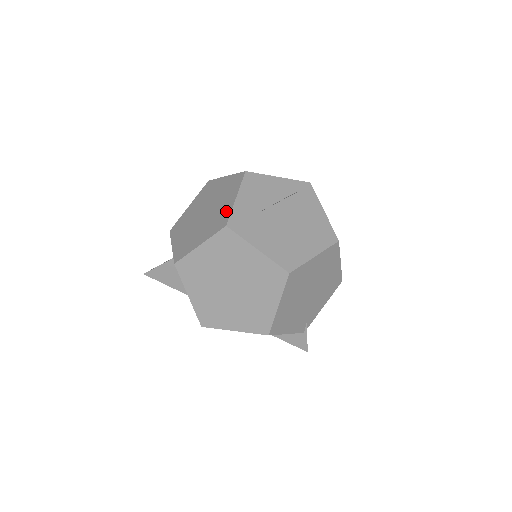
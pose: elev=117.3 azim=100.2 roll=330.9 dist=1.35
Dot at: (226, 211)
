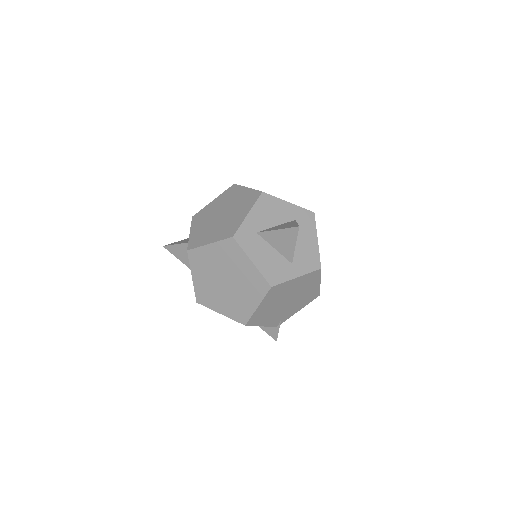
Dot at: (237, 223)
